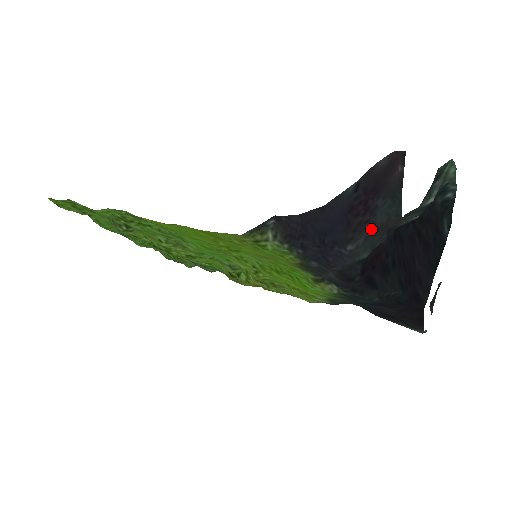
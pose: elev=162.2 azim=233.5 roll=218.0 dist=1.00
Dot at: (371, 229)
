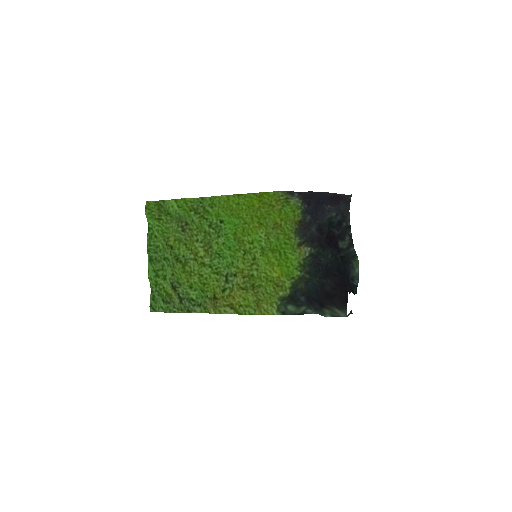
Dot at: (337, 208)
